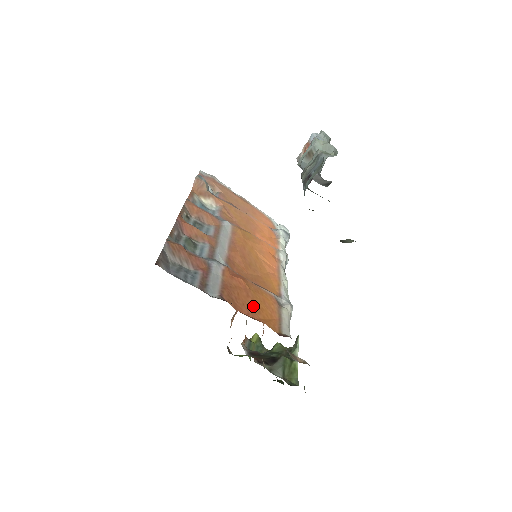
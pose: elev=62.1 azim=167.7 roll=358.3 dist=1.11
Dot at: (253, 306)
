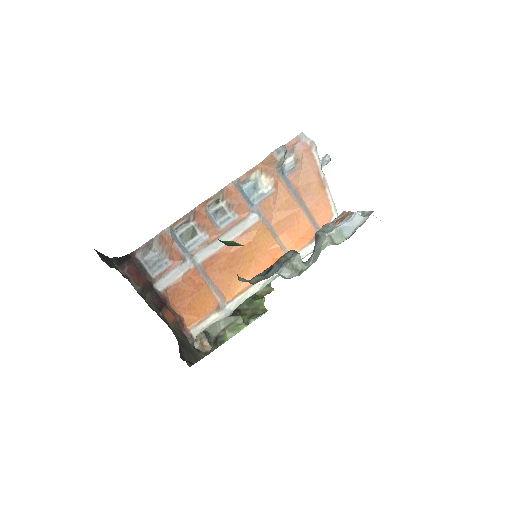
Dot at: (188, 304)
